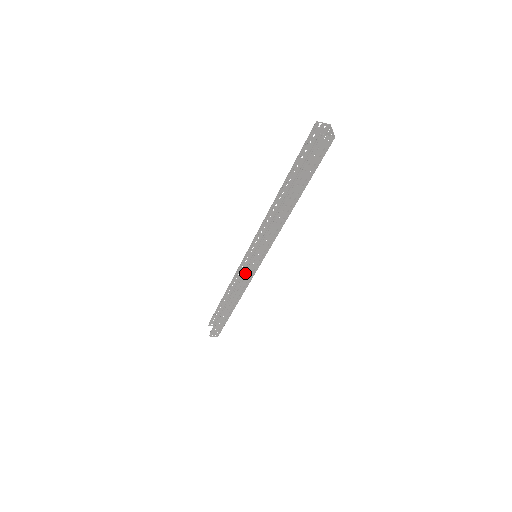
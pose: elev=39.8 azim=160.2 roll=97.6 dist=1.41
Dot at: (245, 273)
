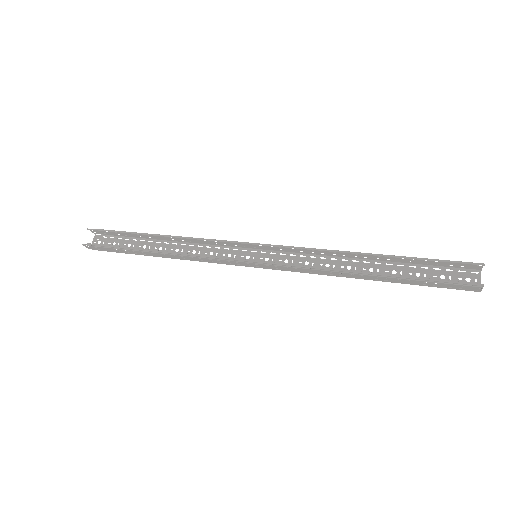
Dot at: (227, 259)
